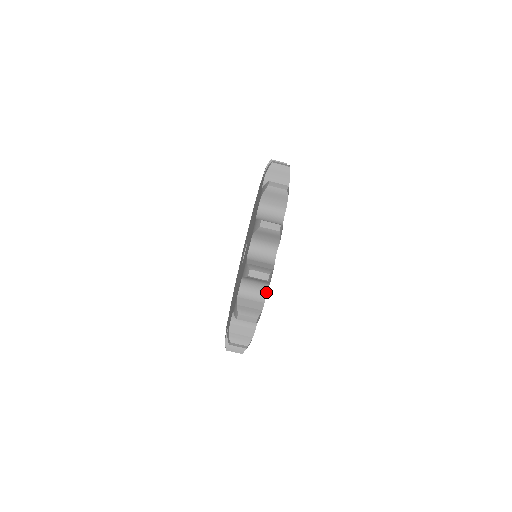
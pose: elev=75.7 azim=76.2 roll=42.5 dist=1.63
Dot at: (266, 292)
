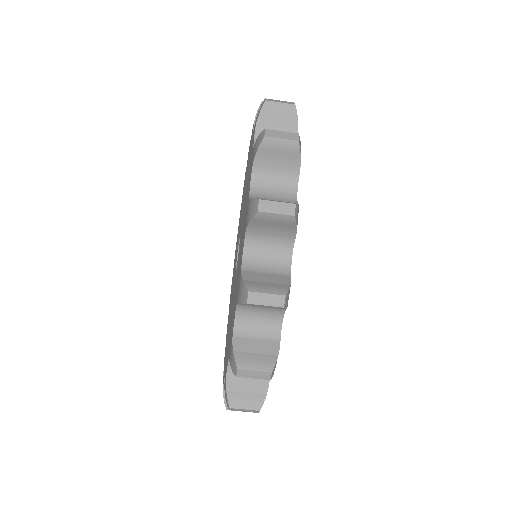
Dot at: occluded
